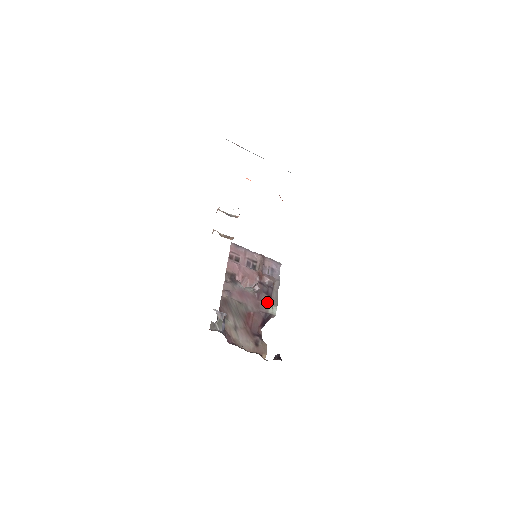
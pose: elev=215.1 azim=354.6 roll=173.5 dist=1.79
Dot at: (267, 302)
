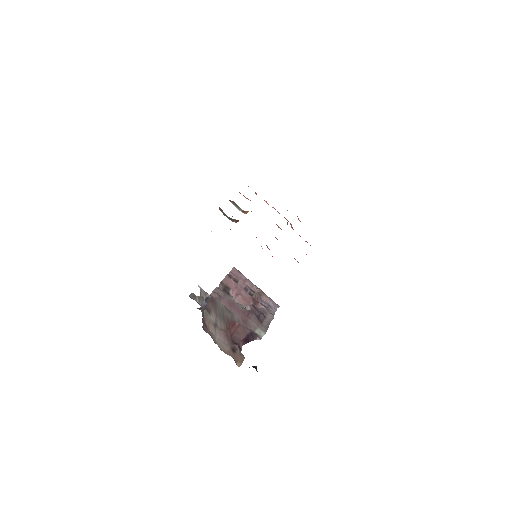
Dot at: (256, 323)
